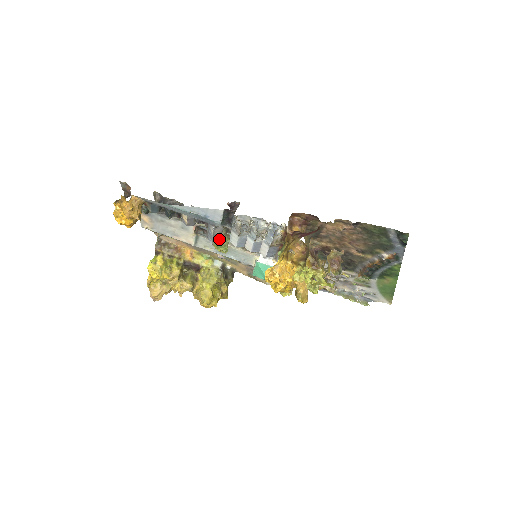
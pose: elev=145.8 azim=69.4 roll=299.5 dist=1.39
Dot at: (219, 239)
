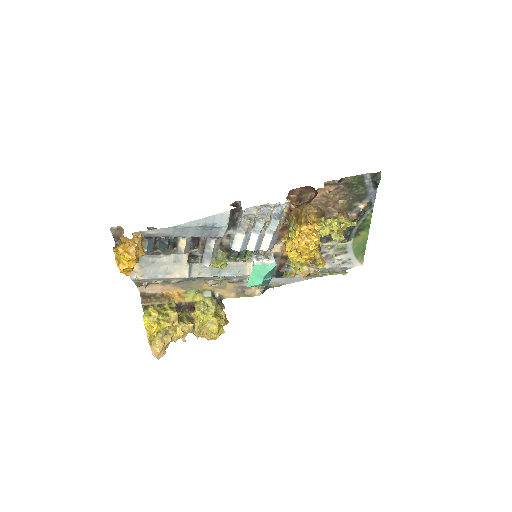
Dot at: (217, 255)
